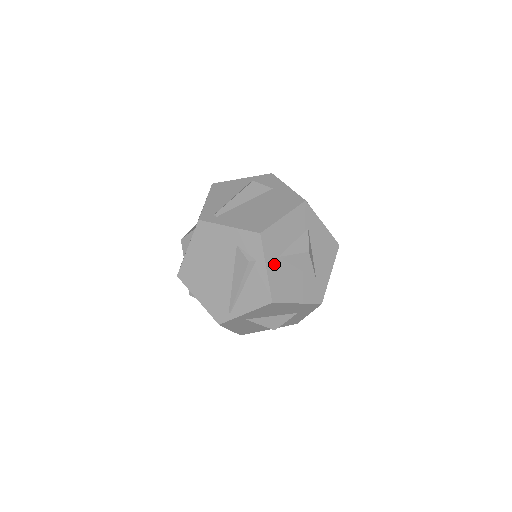
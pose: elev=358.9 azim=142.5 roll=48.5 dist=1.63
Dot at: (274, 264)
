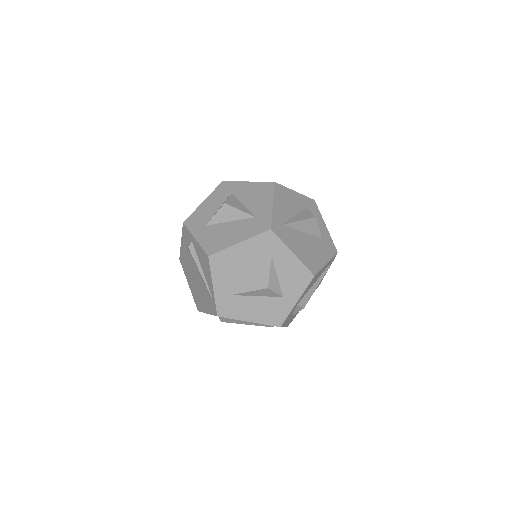
Dot at: (202, 232)
